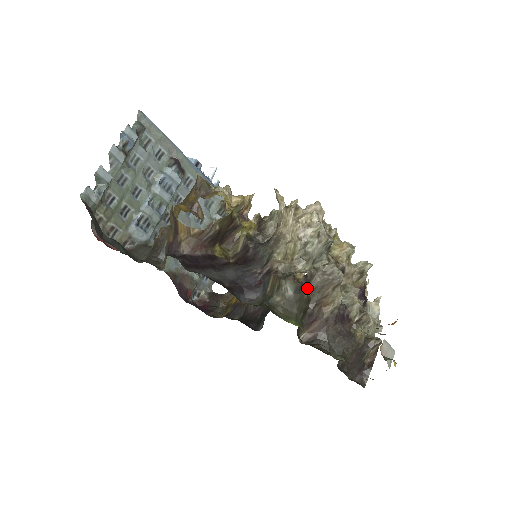
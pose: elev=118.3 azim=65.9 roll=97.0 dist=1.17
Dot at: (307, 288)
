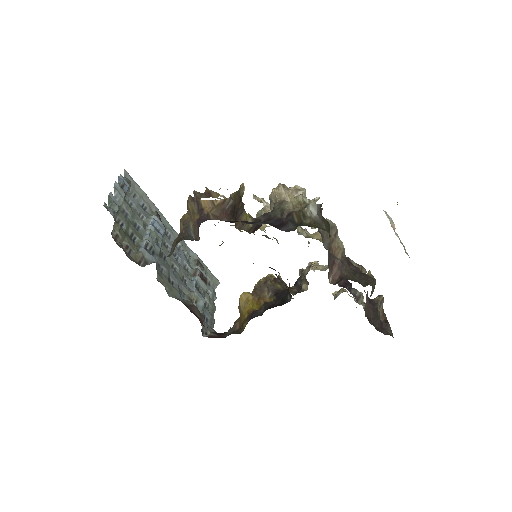
Dot at: (318, 231)
